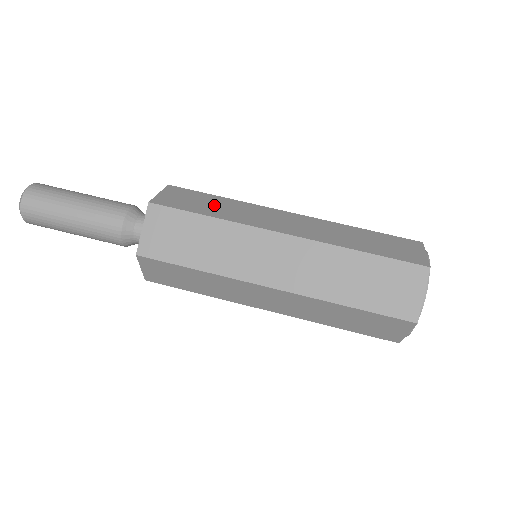
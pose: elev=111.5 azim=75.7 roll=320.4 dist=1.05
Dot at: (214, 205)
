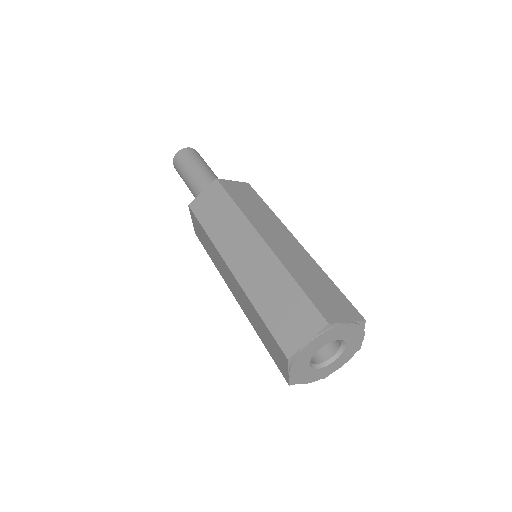
Dot at: occluded
